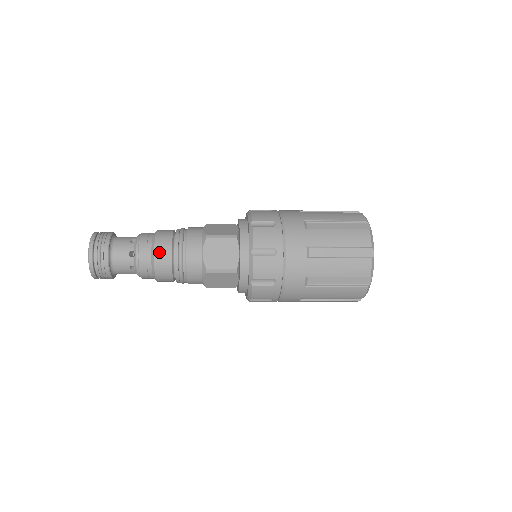
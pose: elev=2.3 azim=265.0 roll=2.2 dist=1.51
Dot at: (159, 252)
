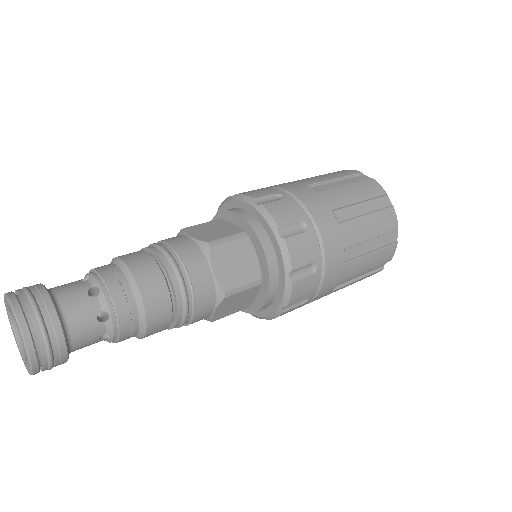
Dot at: (153, 329)
